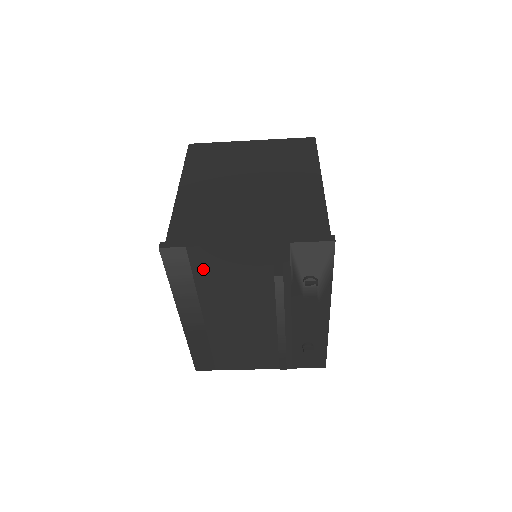
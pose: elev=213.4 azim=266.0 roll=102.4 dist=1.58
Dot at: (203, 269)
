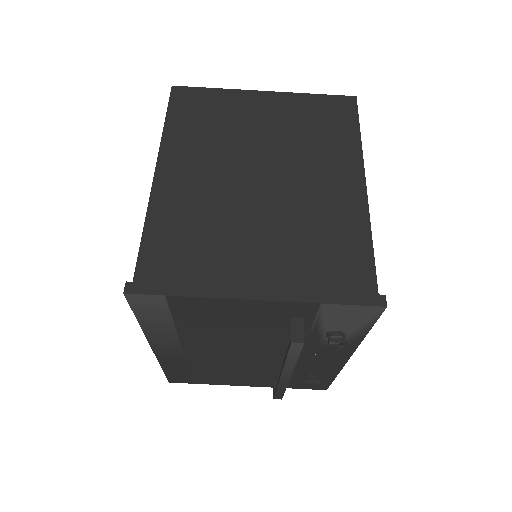
Dot at: (188, 315)
